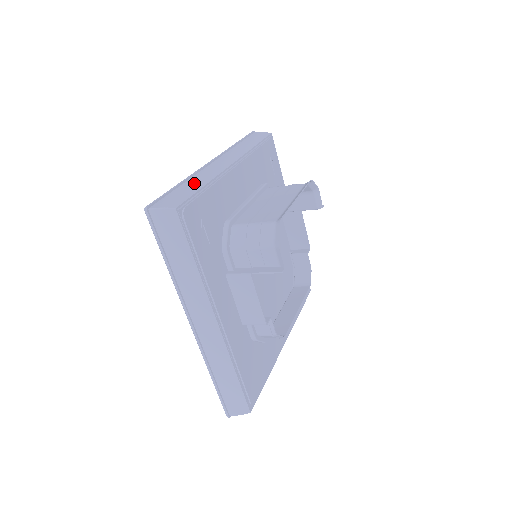
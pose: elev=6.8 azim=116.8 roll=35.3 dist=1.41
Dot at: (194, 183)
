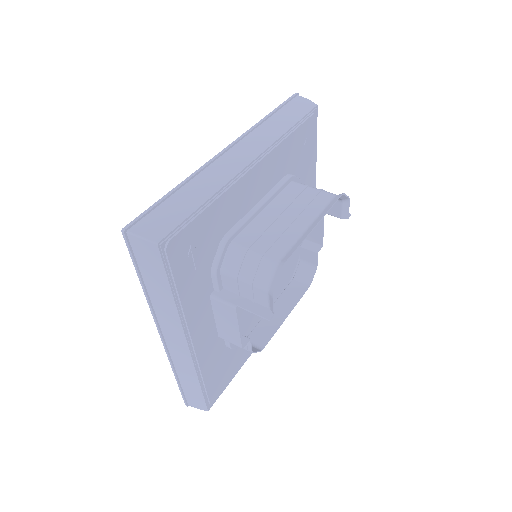
Dot at: (193, 193)
